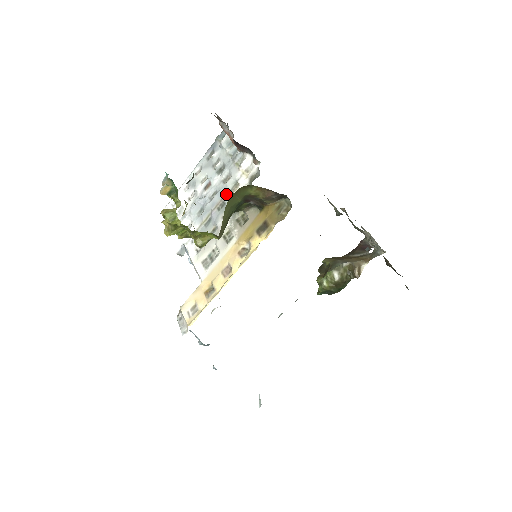
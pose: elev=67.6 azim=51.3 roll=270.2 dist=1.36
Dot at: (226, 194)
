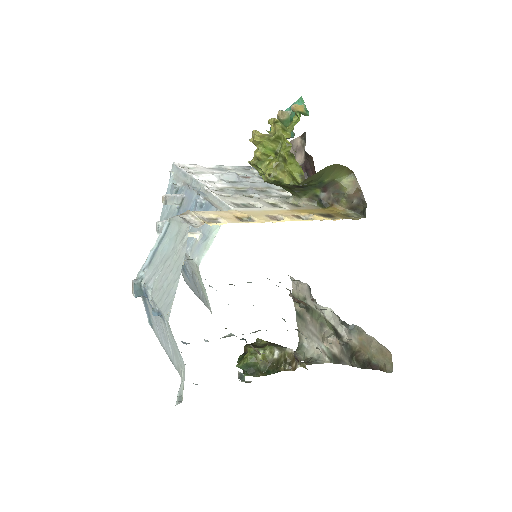
Dot at: (272, 188)
